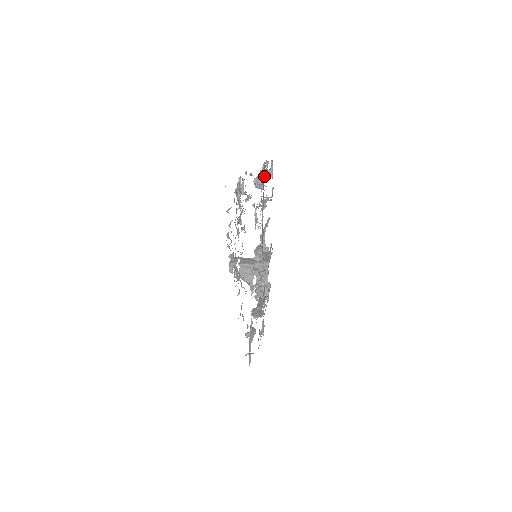
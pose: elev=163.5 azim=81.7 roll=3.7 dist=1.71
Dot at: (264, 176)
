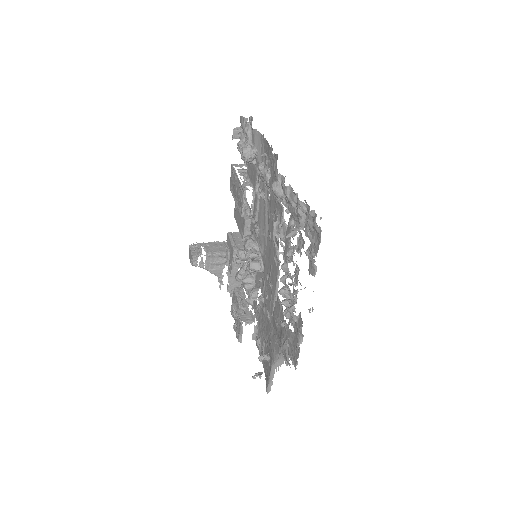
Dot at: (263, 148)
